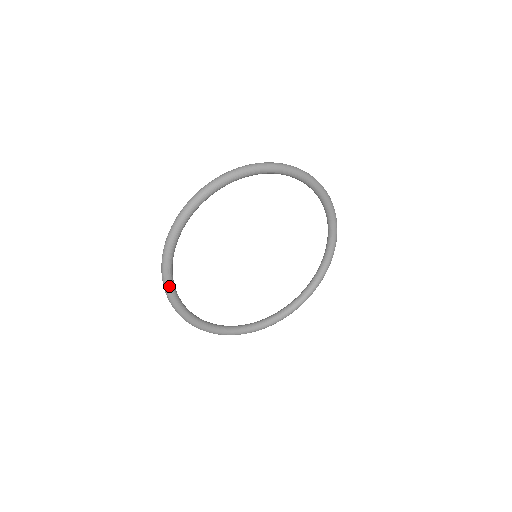
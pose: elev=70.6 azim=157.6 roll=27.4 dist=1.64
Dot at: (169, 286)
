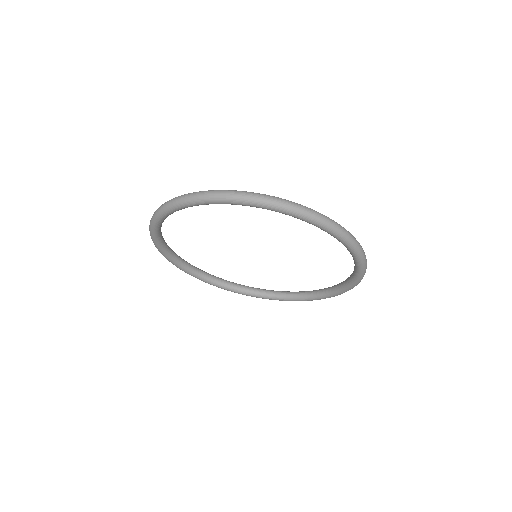
Dot at: (199, 279)
